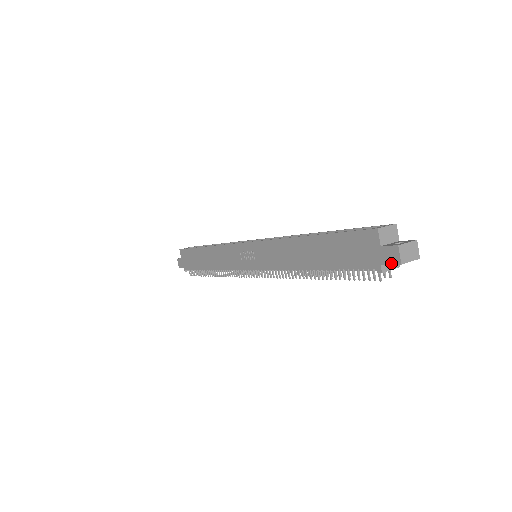
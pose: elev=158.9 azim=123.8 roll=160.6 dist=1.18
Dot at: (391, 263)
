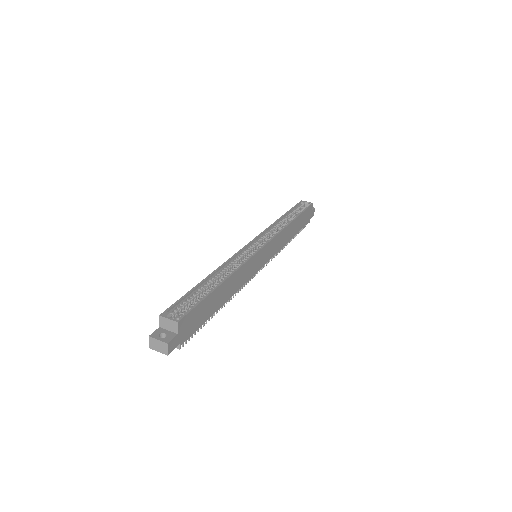
Dot at: occluded
